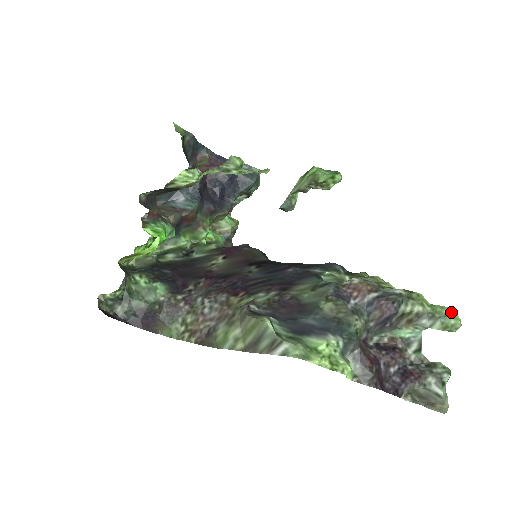
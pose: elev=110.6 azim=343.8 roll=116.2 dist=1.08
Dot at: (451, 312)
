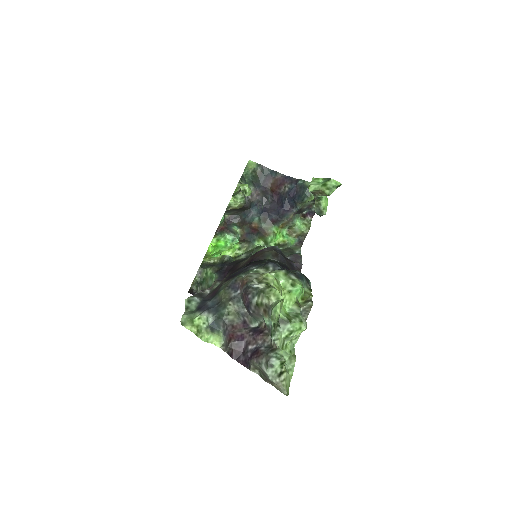
Dot at: (275, 306)
